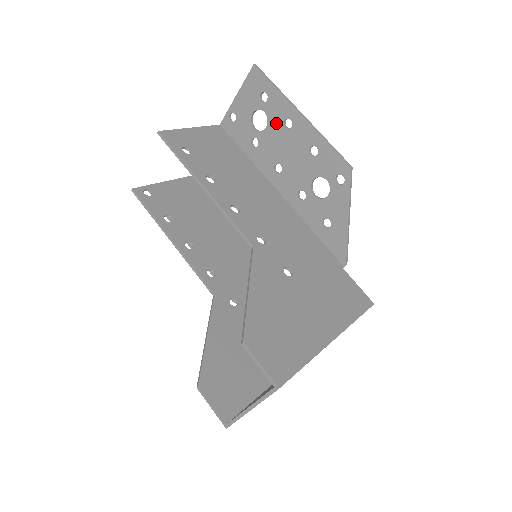
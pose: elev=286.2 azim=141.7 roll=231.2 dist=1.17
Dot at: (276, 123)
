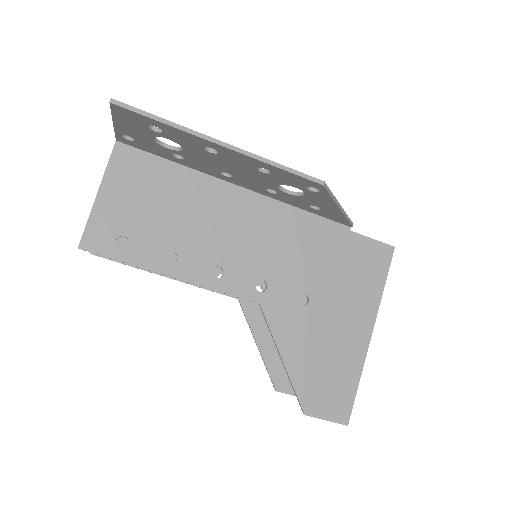
Dot at: (193, 148)
